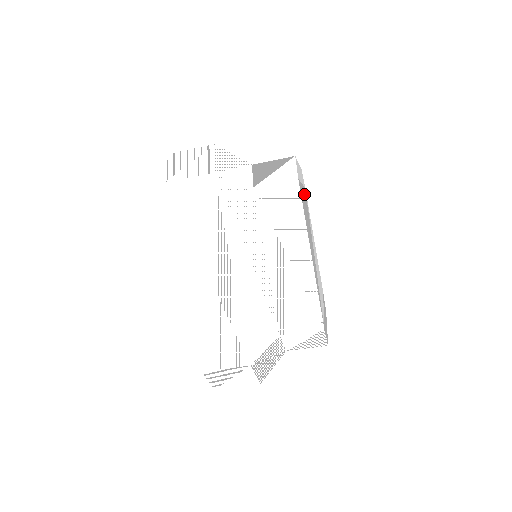
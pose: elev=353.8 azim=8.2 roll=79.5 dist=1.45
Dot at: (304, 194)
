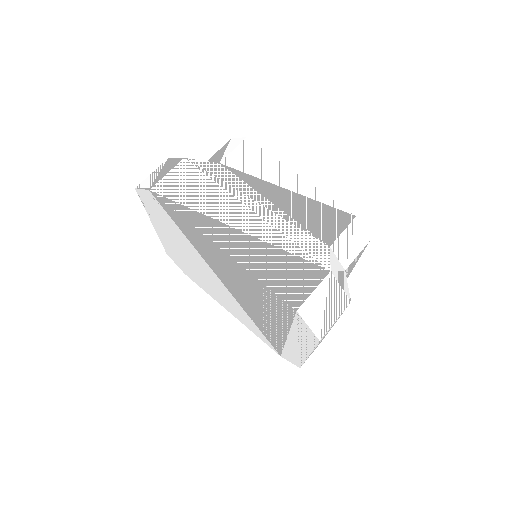
Dot at: occluded
